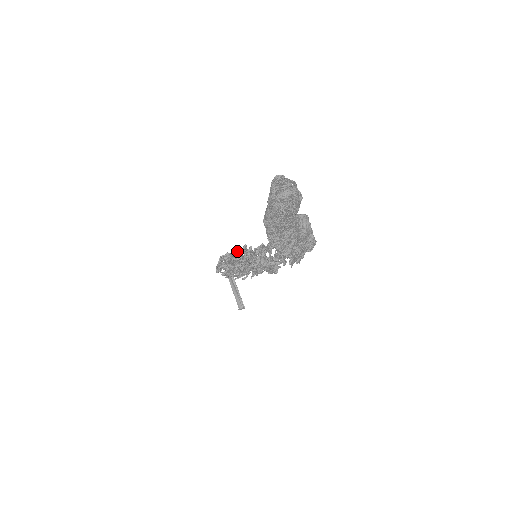
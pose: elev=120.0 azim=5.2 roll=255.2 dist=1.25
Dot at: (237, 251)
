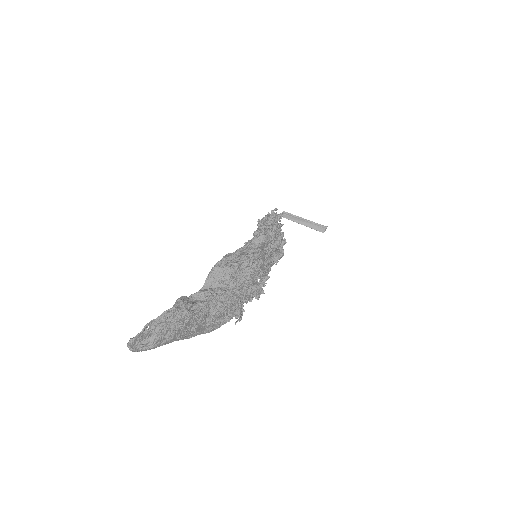
Dot at: occluded
